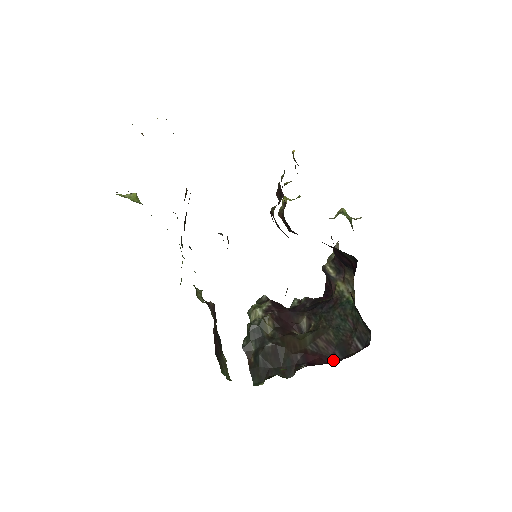
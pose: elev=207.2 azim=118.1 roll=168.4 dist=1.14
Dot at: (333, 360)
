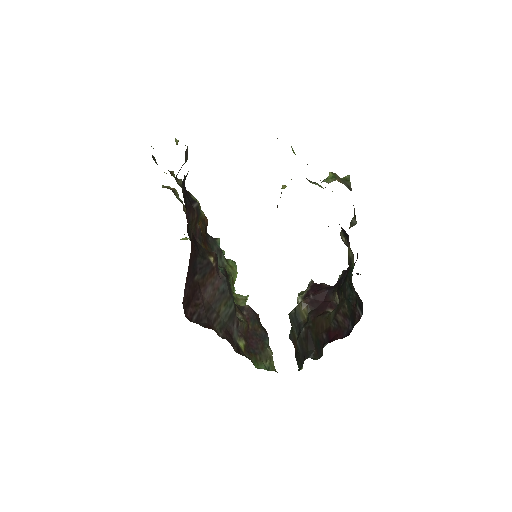
Dot at: (347, 333)
